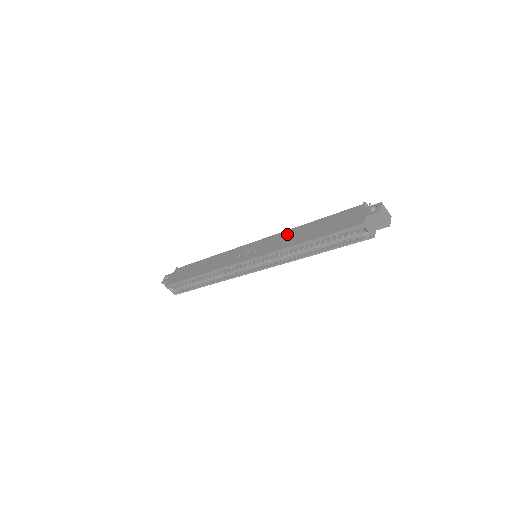
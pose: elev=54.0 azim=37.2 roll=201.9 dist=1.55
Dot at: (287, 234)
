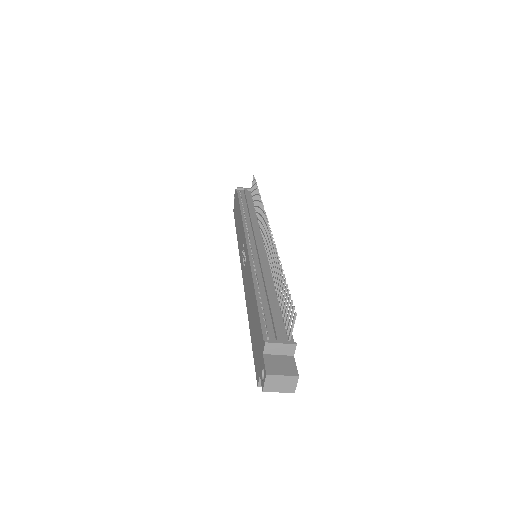
Dot at: (249, 279)
